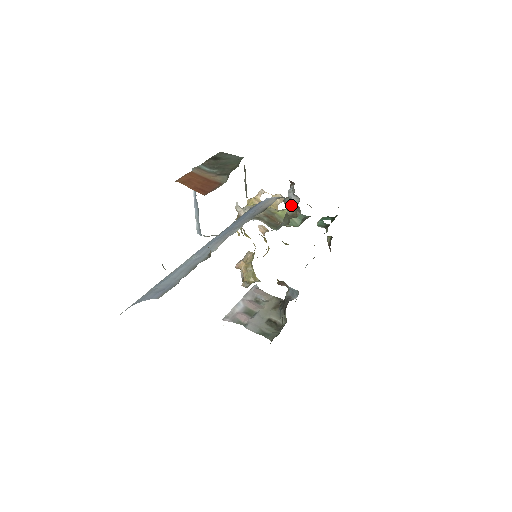
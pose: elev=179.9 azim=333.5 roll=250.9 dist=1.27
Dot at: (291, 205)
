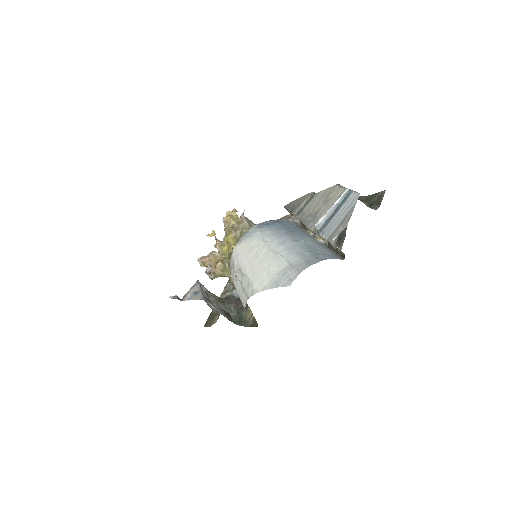
Dot at: occluded
